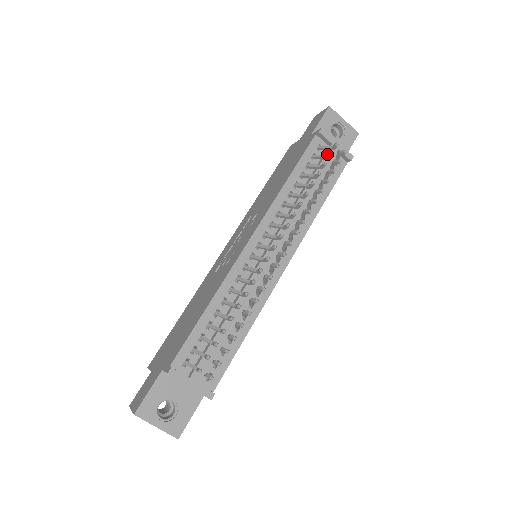
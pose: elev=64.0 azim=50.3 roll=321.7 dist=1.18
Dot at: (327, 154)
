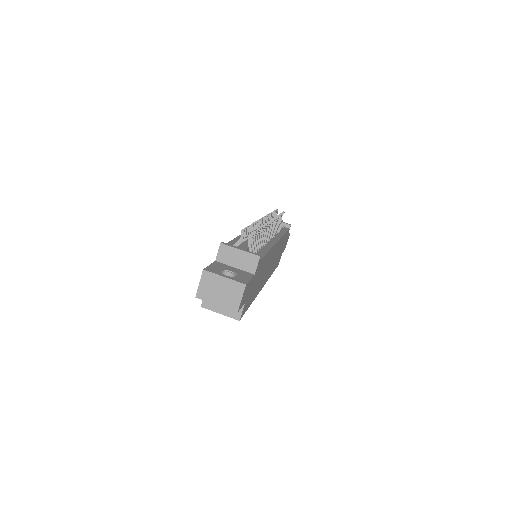
Dot at: occluded
